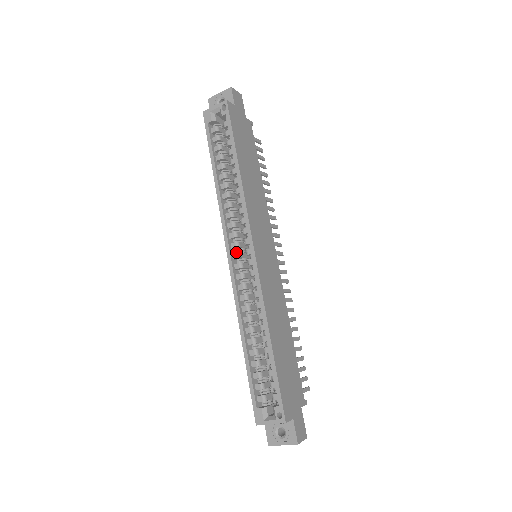
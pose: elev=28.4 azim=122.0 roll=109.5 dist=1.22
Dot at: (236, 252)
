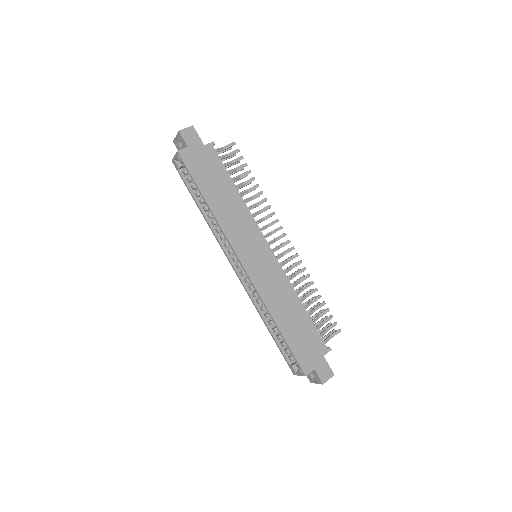
Dot at: (237, 263)
